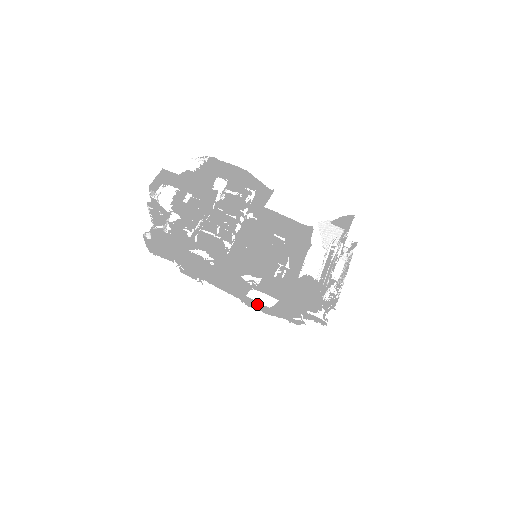
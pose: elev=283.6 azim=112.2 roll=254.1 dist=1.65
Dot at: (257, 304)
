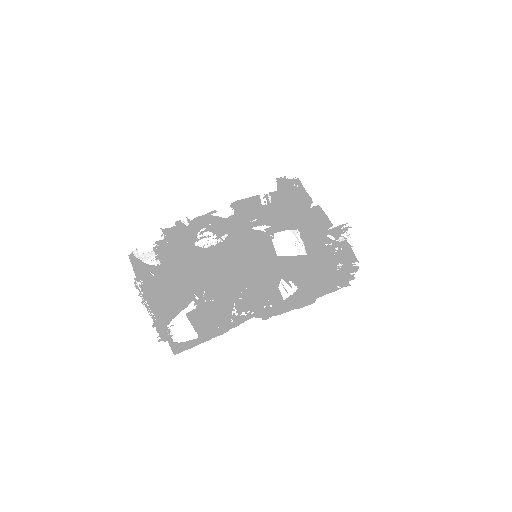
Dot at: (298, 266)
